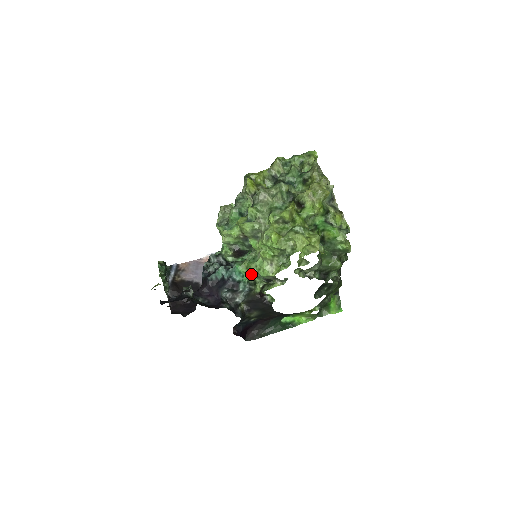
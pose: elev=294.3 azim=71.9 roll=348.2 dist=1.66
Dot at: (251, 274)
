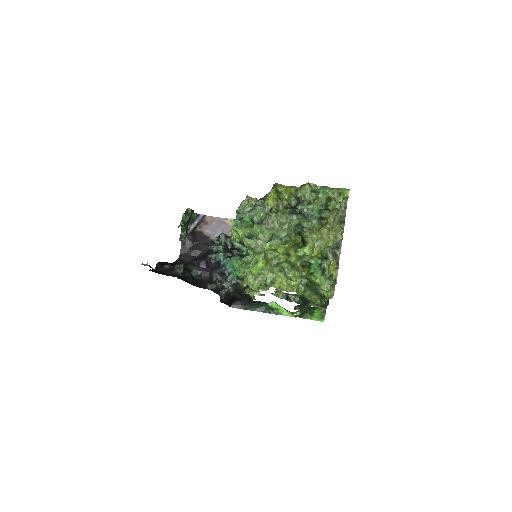
Dot at: occluded
